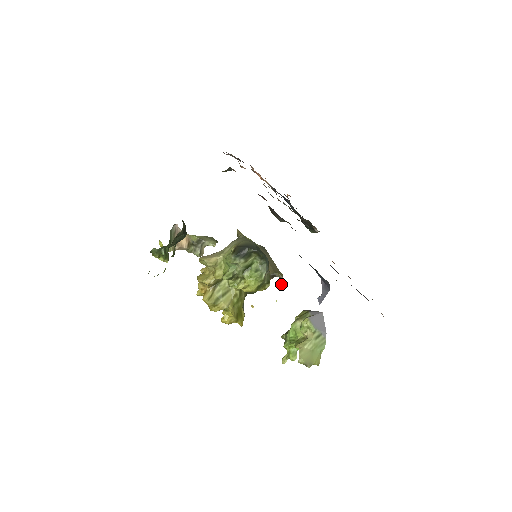
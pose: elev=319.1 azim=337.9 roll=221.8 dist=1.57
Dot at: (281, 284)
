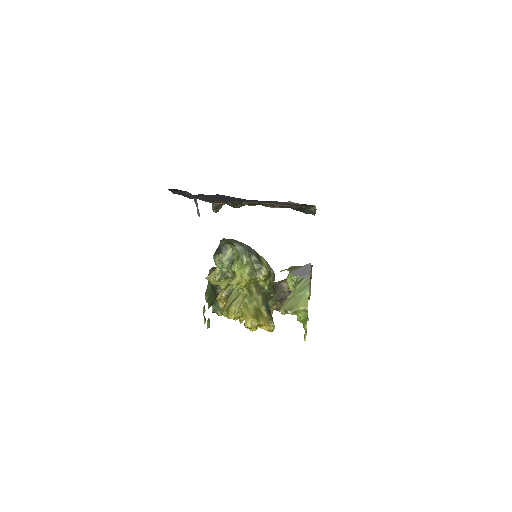
Dot at: occluded
